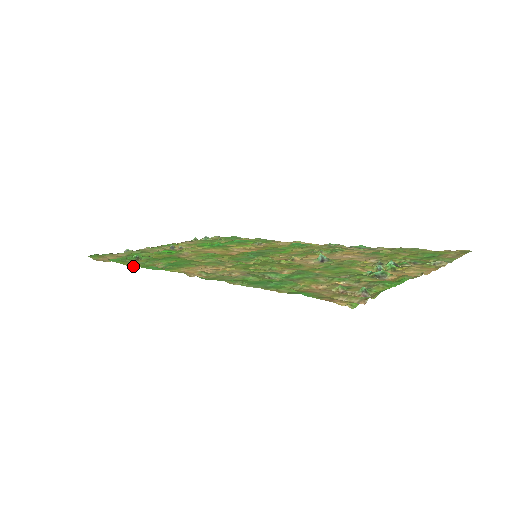
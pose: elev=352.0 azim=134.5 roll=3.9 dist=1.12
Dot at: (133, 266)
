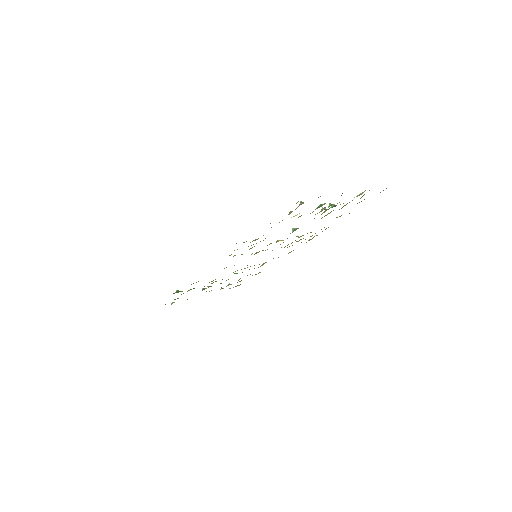
Dot at: occluded
